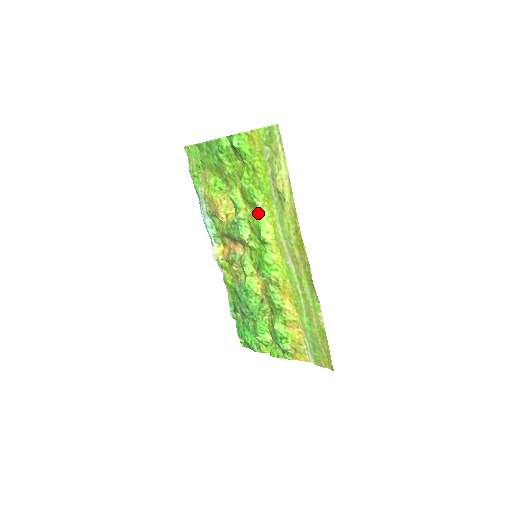
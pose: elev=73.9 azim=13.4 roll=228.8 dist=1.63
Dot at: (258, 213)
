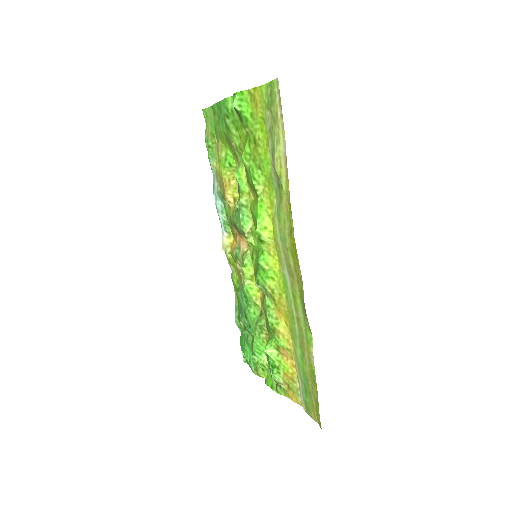
Dot at: (257, 201)
